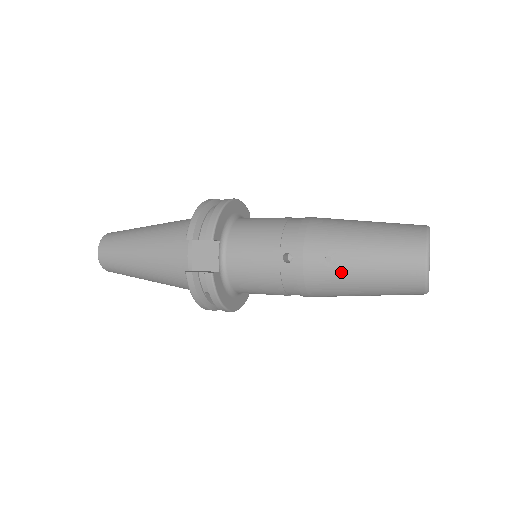
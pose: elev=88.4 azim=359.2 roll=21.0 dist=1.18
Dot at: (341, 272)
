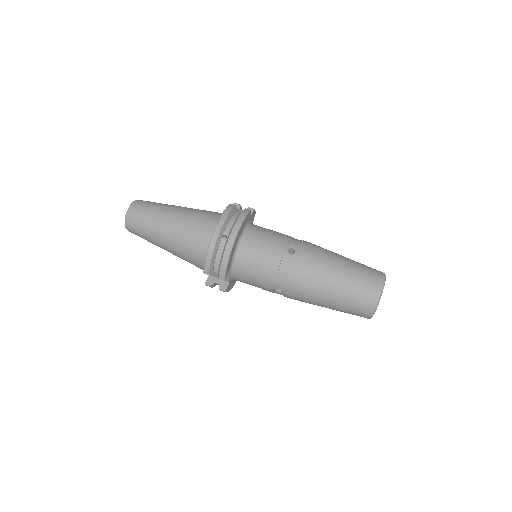
Dot at: occluded
